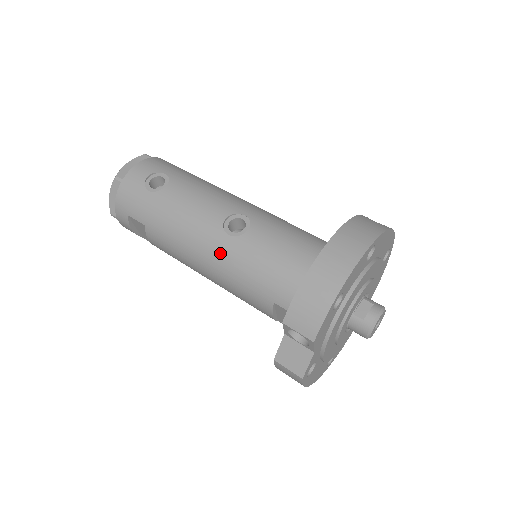
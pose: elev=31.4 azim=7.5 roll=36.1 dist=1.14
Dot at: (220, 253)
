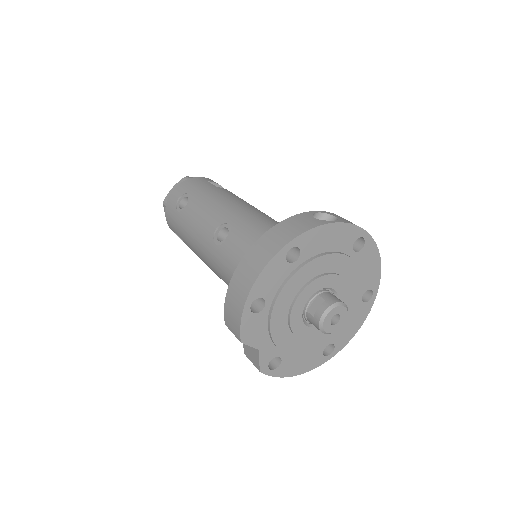
Dot at: (213, 260)
